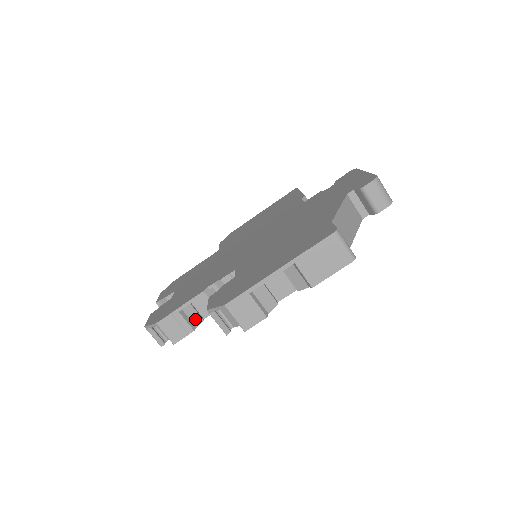
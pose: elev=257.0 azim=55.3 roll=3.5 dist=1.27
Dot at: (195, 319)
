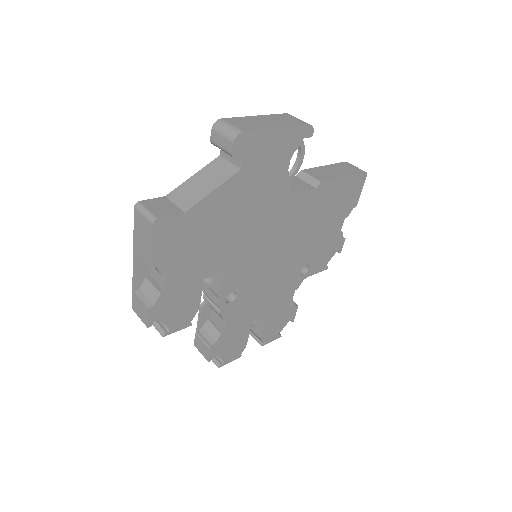
Dot at: (214, 334)
